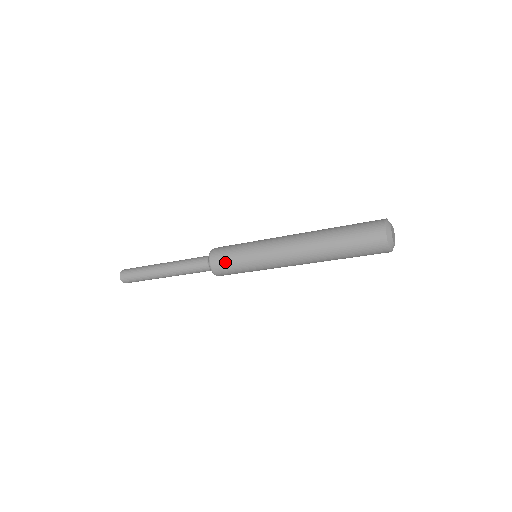
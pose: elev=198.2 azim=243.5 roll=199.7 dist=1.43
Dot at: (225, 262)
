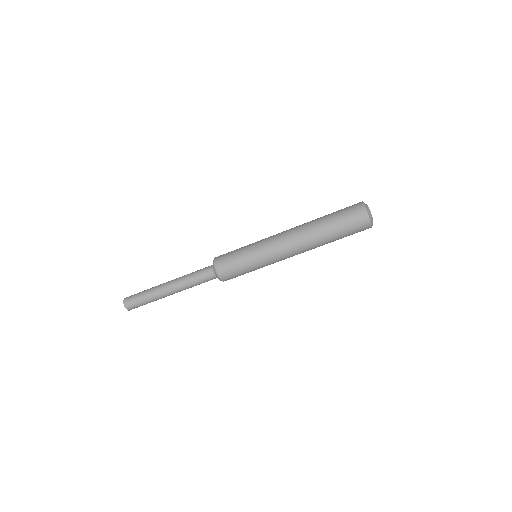
Dot at: (232, 270)
